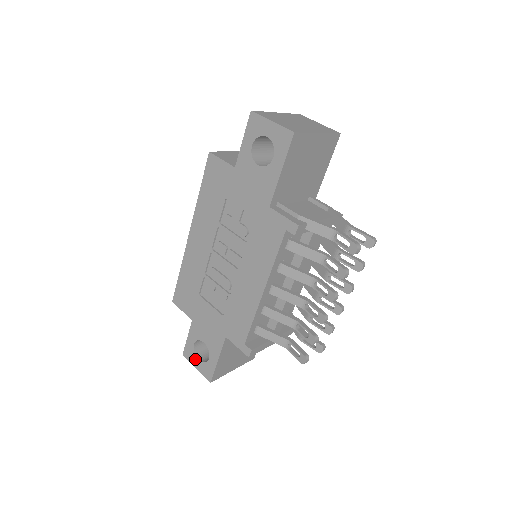
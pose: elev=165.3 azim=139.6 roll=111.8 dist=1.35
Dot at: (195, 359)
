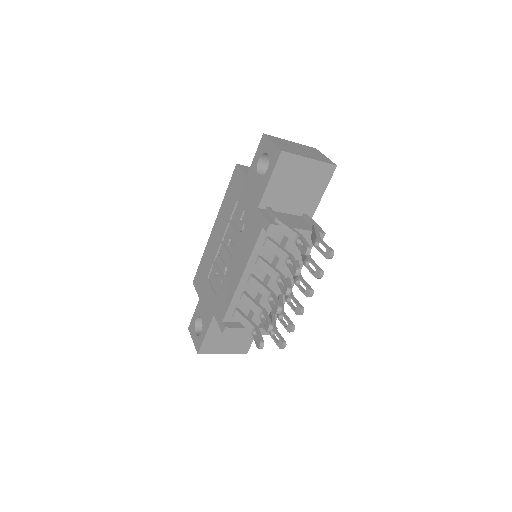
Dot at: (194, 332)
